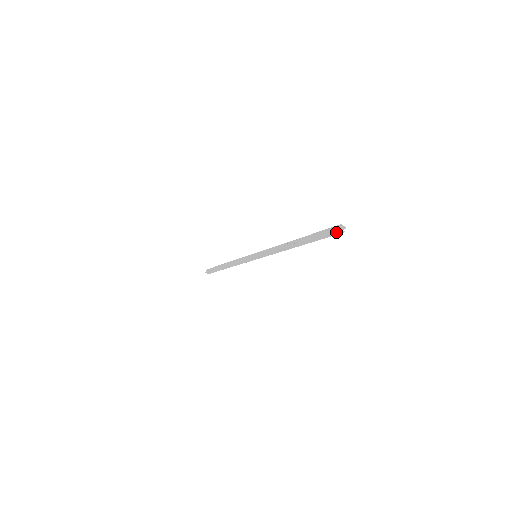
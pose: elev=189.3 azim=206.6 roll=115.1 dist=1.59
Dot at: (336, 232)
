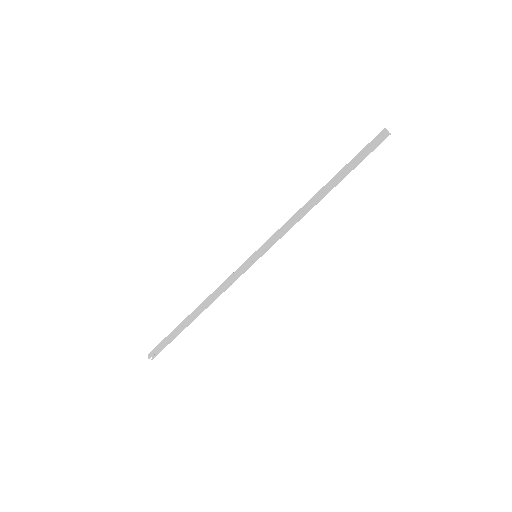
Dot at: (380, 135)
